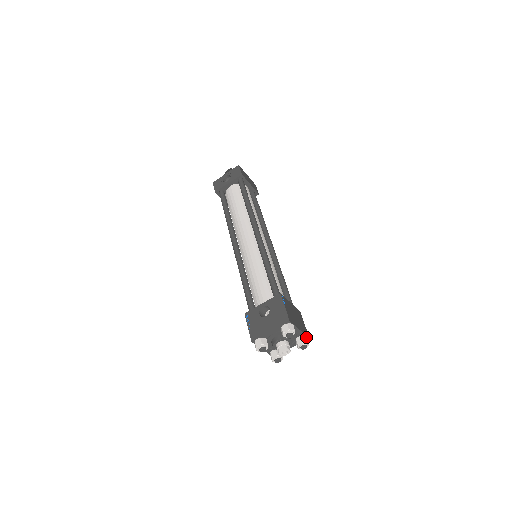
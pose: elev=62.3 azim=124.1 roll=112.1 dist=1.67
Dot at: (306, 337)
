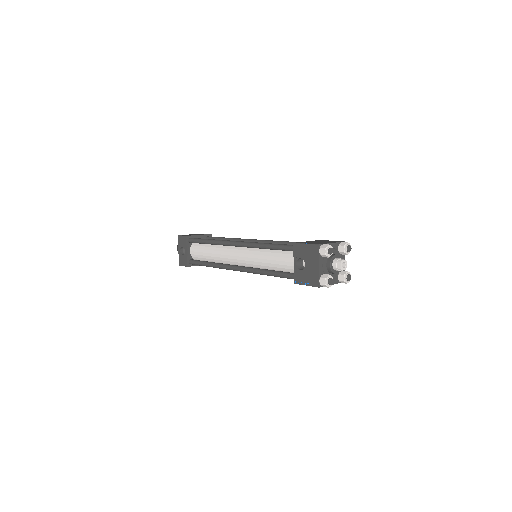
Dot at: (342, 243)
